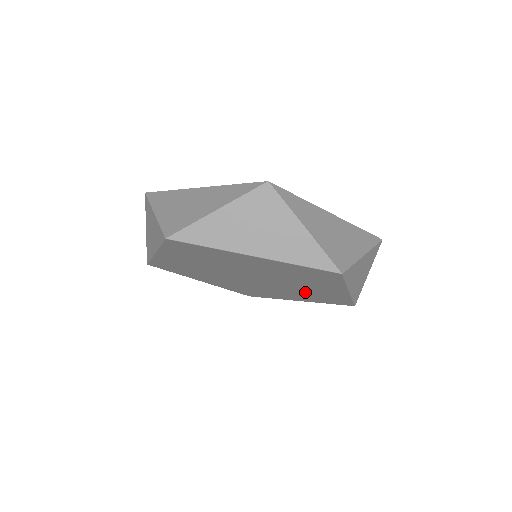
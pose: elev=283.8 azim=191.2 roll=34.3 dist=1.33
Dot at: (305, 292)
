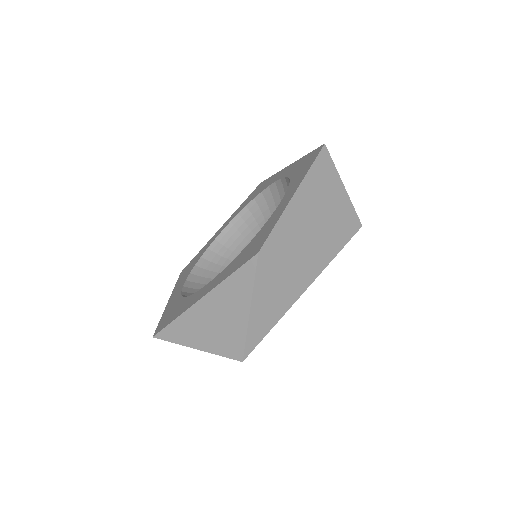
Dot at: occluded
